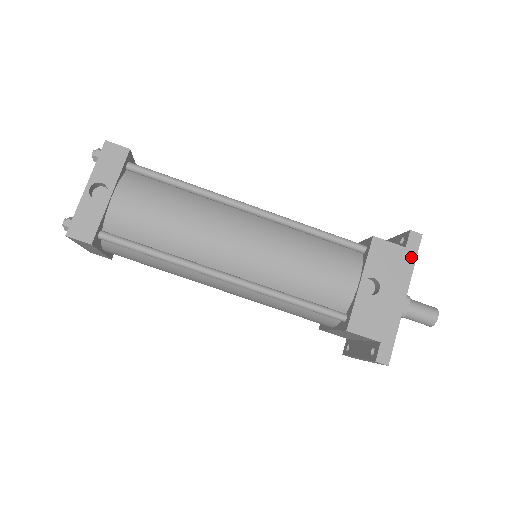
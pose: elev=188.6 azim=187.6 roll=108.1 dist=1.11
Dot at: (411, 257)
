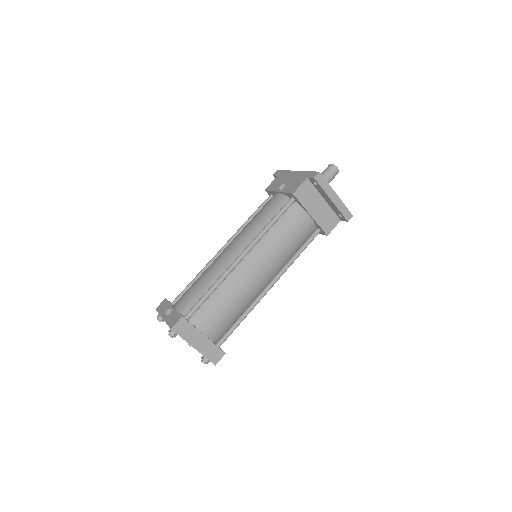
Dot at: (283, 173)
